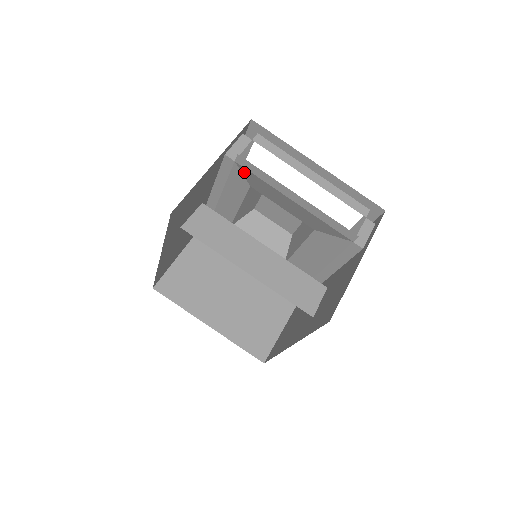
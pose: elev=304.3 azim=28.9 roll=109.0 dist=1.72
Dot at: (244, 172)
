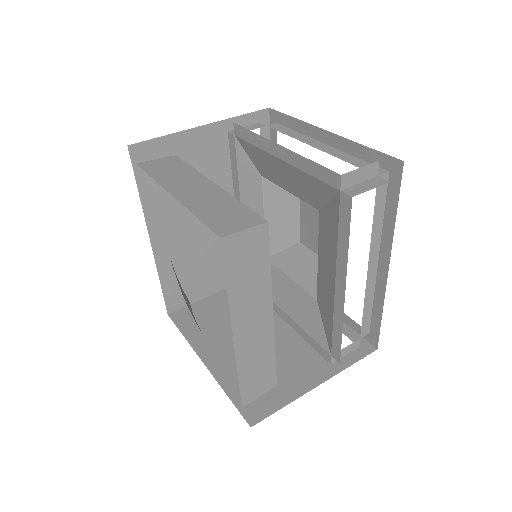
Dot at: (246, 149)
